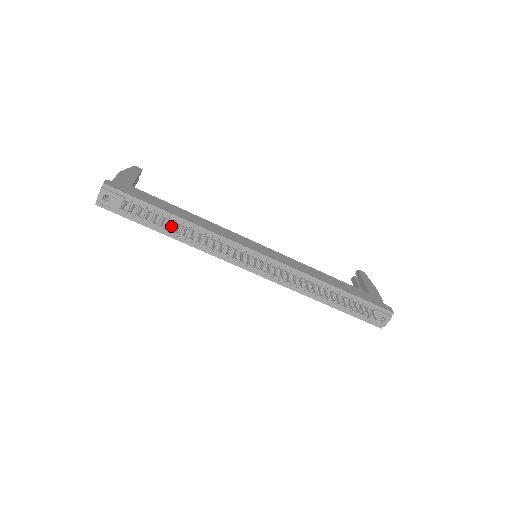
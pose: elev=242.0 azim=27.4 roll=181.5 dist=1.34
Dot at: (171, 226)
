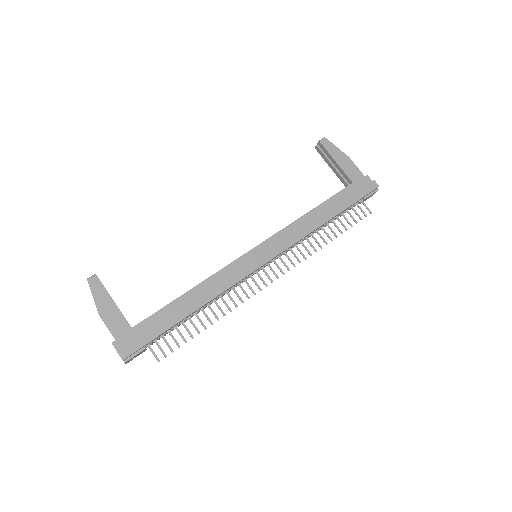
Dot at: (189, 317)
